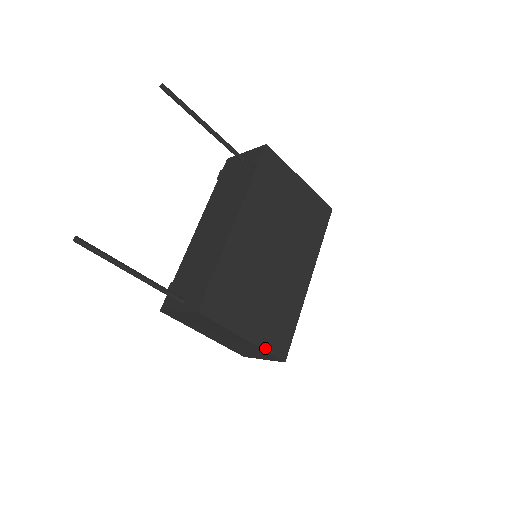
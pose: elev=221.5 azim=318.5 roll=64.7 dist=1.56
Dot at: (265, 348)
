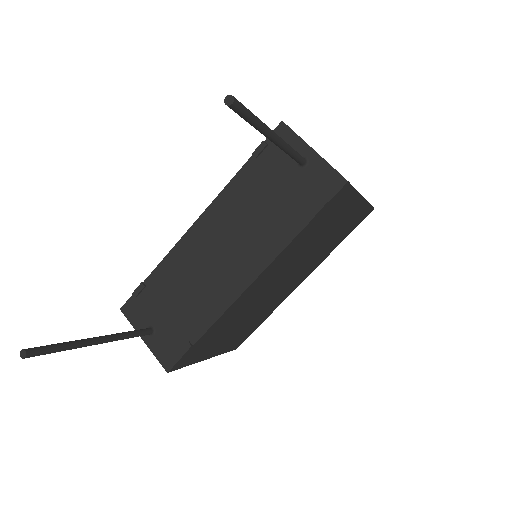
Dot at: (223, 352)
